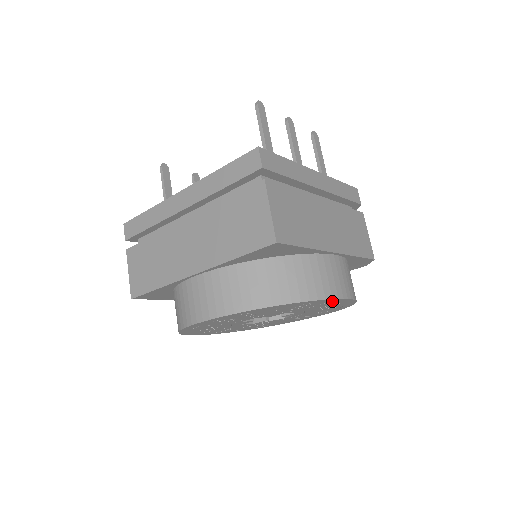
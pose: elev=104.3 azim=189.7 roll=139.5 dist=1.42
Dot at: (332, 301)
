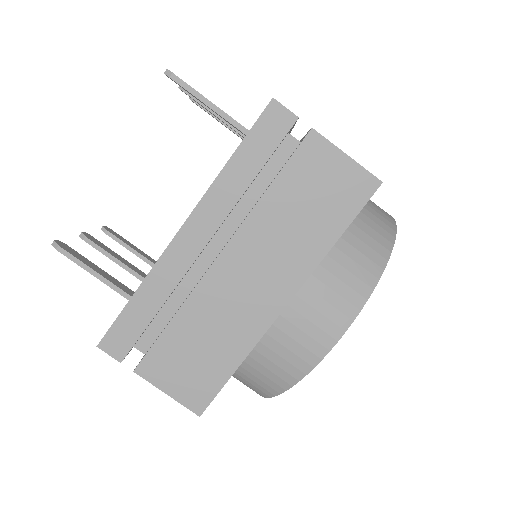
Dot at: occluded
